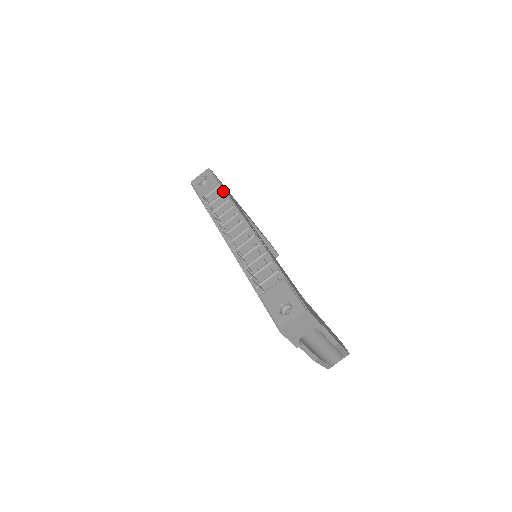
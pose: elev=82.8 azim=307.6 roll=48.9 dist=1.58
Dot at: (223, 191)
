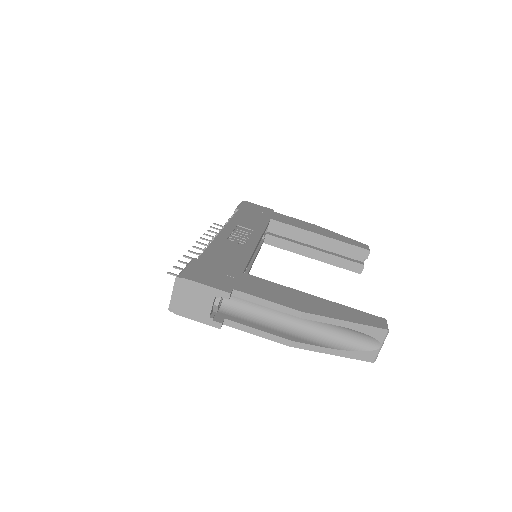
Dot at: occluded
